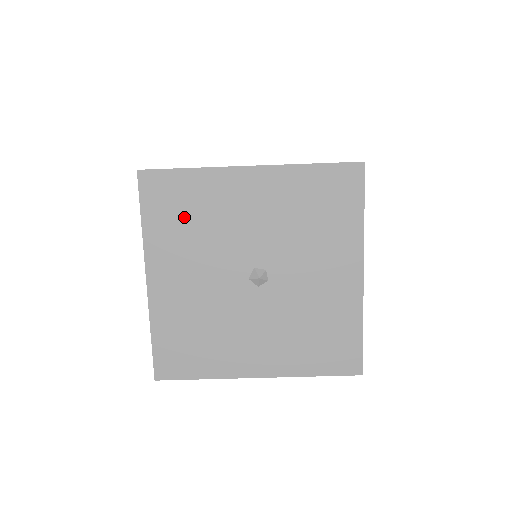
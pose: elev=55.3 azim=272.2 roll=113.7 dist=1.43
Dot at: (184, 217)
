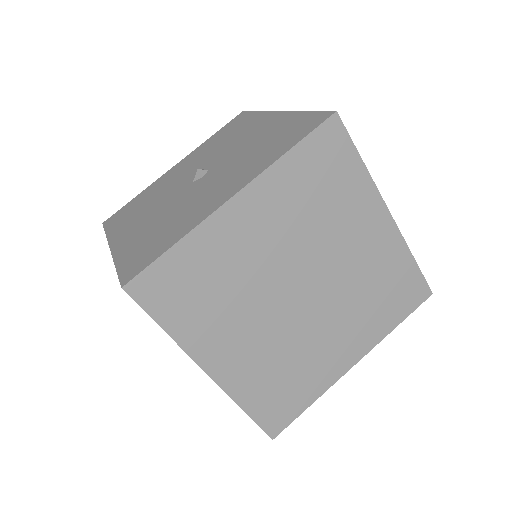
Dot at: (136, 208)
